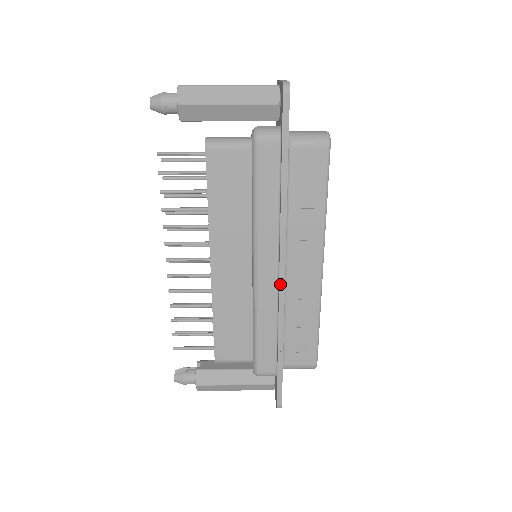
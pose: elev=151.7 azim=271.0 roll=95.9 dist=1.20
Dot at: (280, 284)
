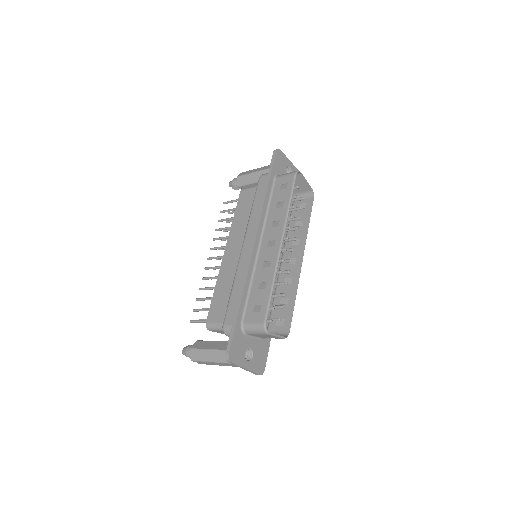
Dot at: (250, 250)
